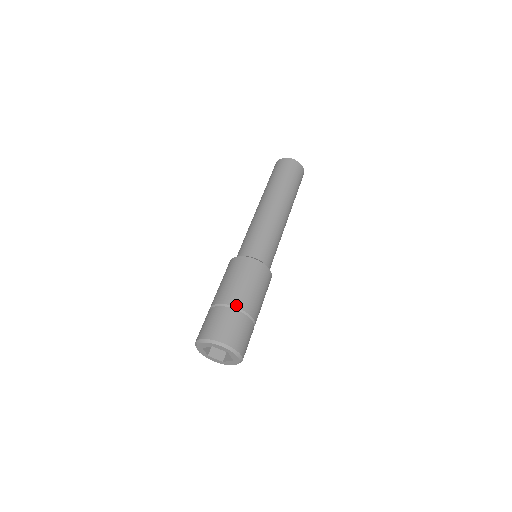
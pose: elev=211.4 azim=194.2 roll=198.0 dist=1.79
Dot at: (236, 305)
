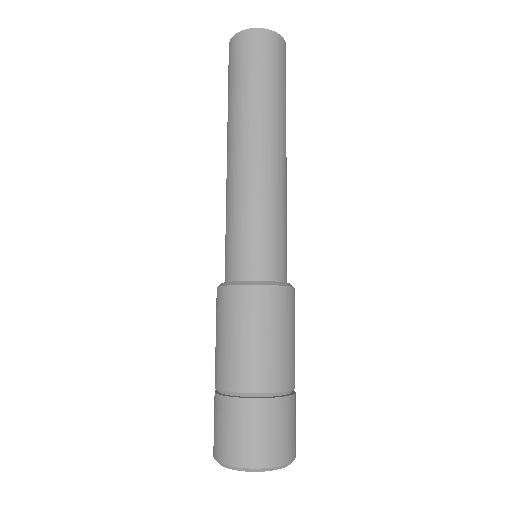
Dot at: (243, 389)
